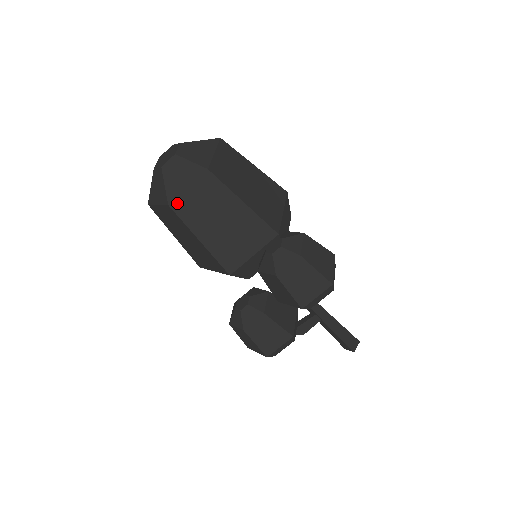
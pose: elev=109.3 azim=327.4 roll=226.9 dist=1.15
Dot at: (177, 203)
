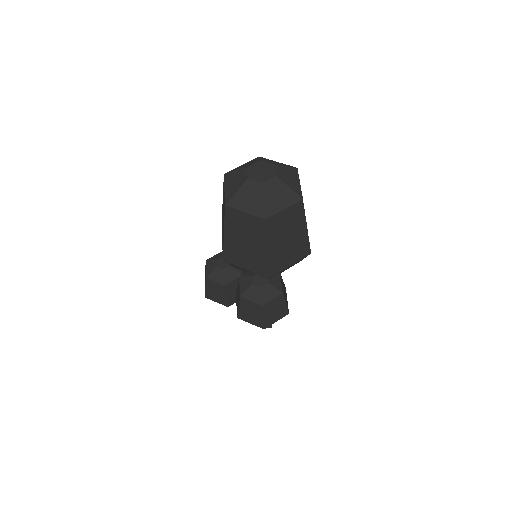
Dot at: (231, 210)
